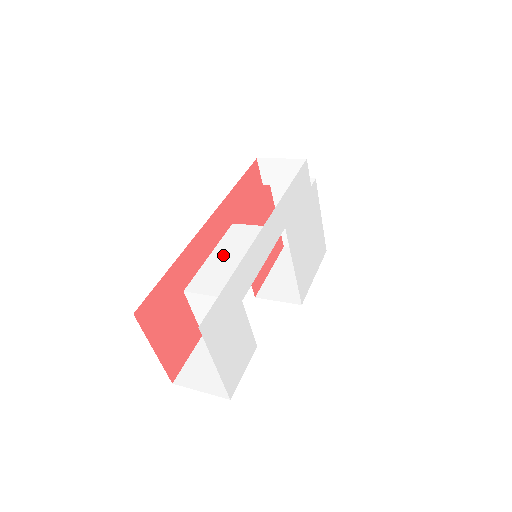
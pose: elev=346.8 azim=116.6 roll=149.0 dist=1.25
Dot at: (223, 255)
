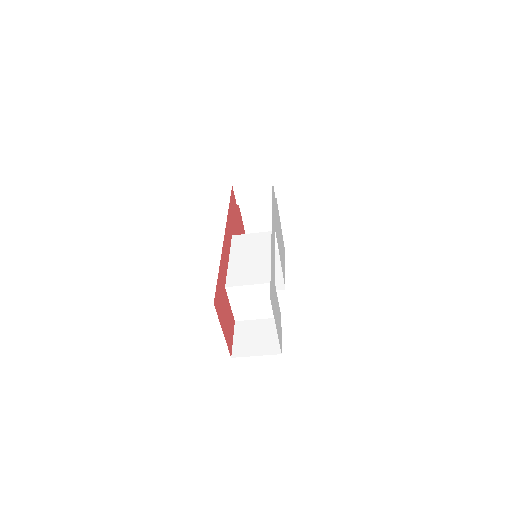
Dot at: (240, 258)
